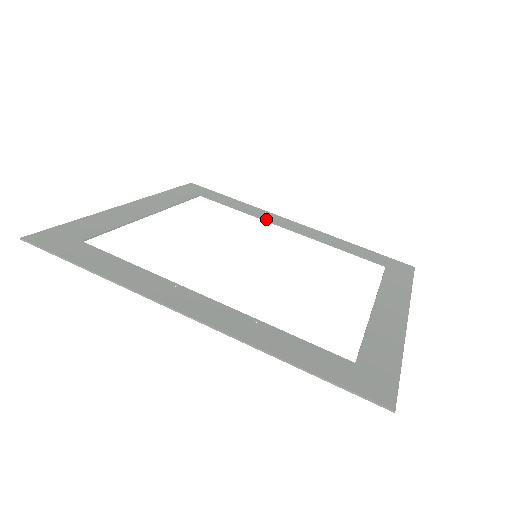
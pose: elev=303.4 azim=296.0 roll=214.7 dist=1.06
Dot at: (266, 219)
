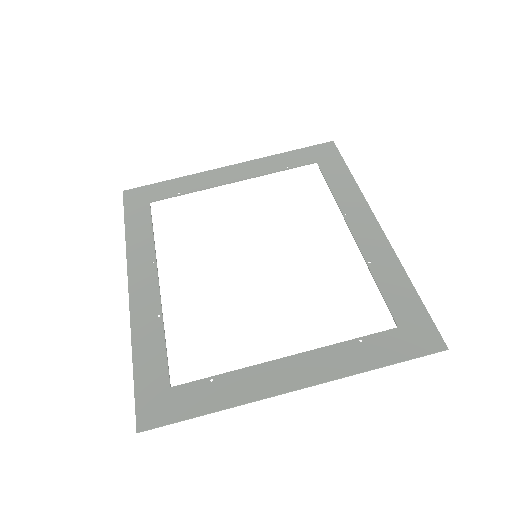
Dot at: (344, 211)
